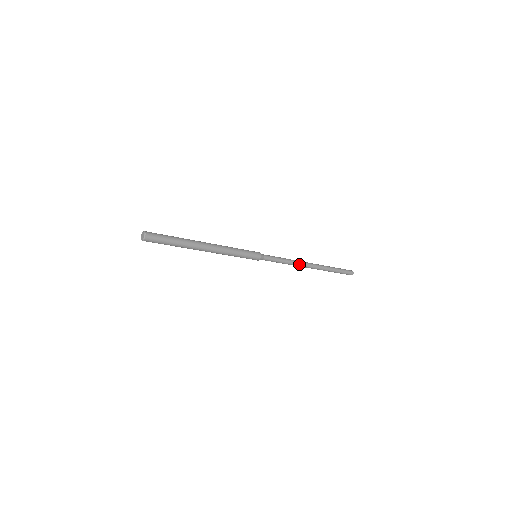
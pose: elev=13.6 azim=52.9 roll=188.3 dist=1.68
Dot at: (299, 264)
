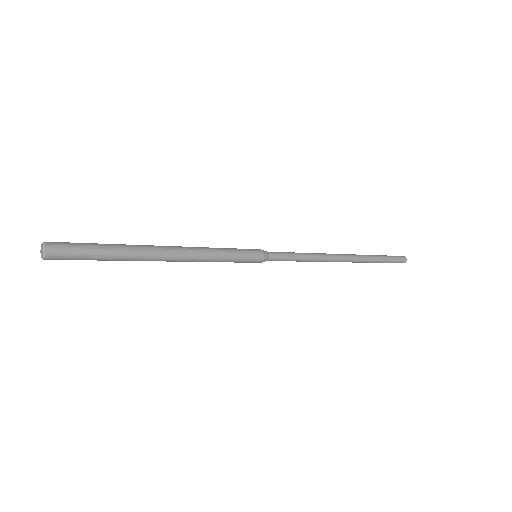
Dot at: (326, 257)
